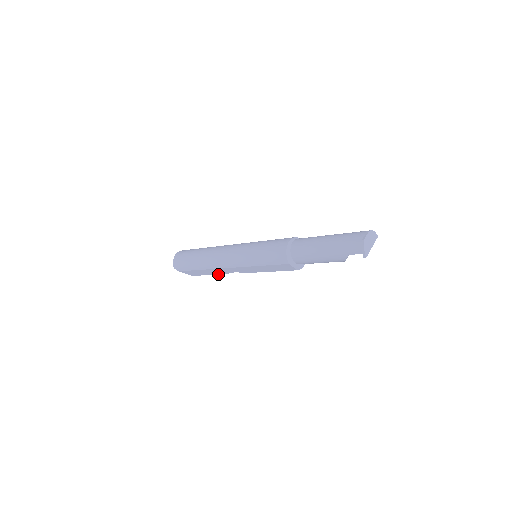
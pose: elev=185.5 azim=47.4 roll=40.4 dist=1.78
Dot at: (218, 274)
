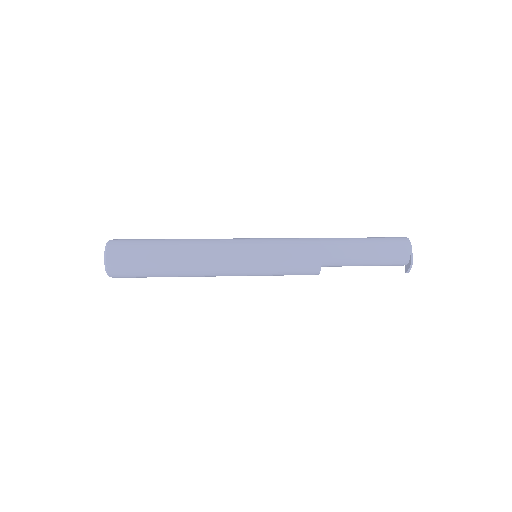
Dot at: occluded
